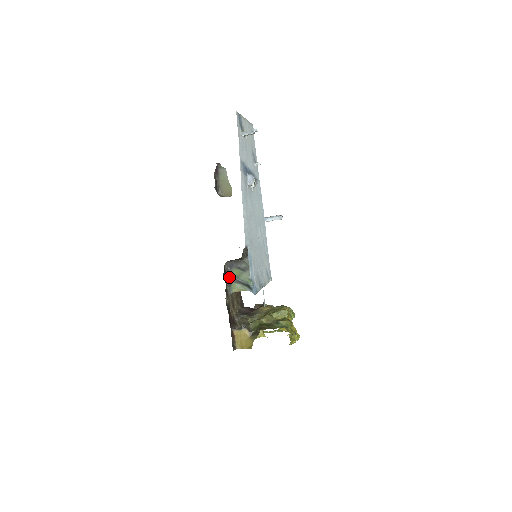
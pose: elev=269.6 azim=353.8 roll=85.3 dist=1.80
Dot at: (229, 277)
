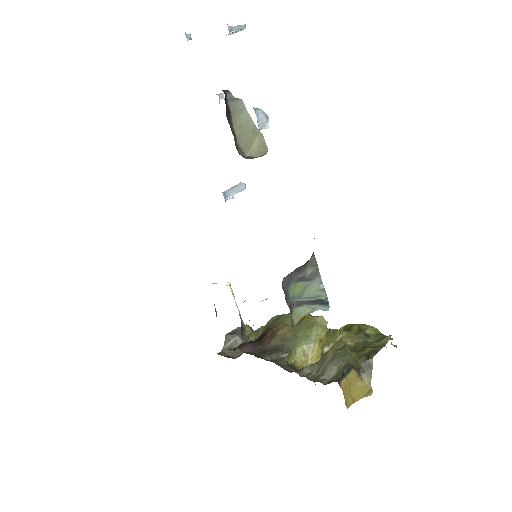
Dot at: (288, 303)
